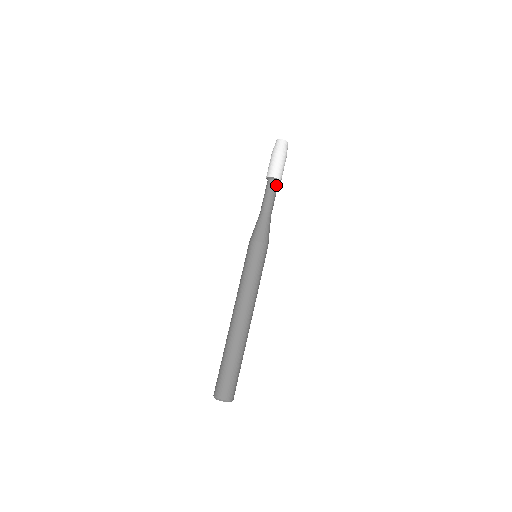
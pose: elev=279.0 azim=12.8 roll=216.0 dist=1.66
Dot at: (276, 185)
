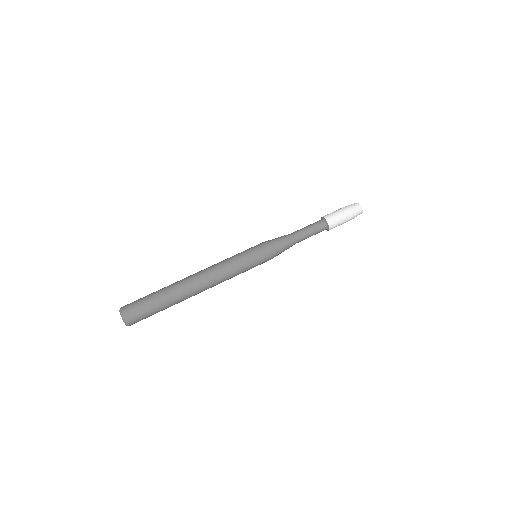
Dot at: (323, 230)
